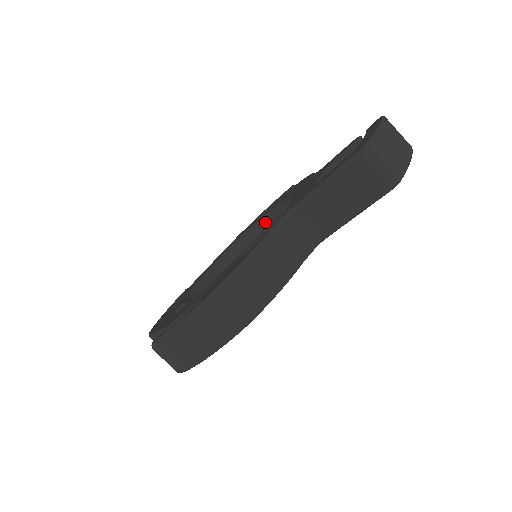
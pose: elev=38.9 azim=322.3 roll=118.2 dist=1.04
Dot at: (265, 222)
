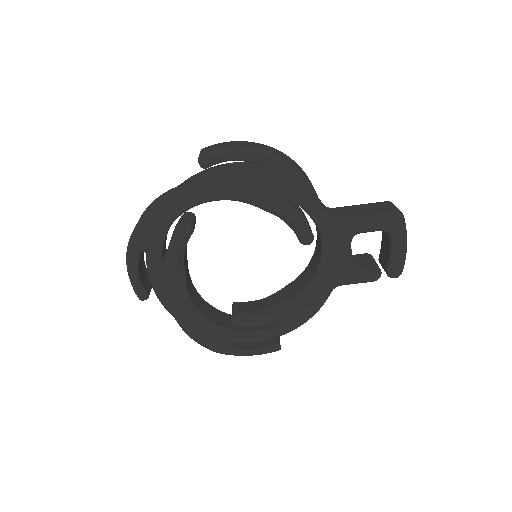
Dot at: (253, 301)
